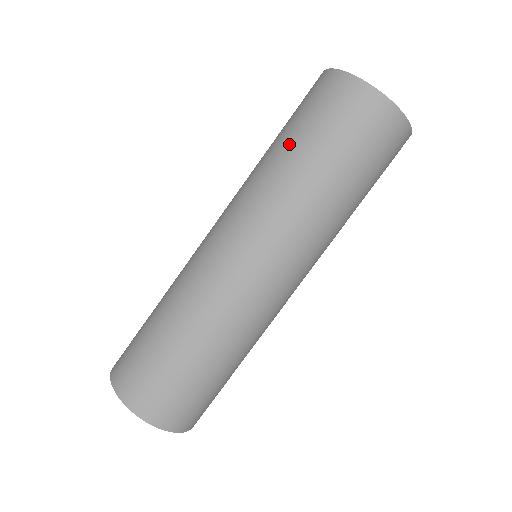
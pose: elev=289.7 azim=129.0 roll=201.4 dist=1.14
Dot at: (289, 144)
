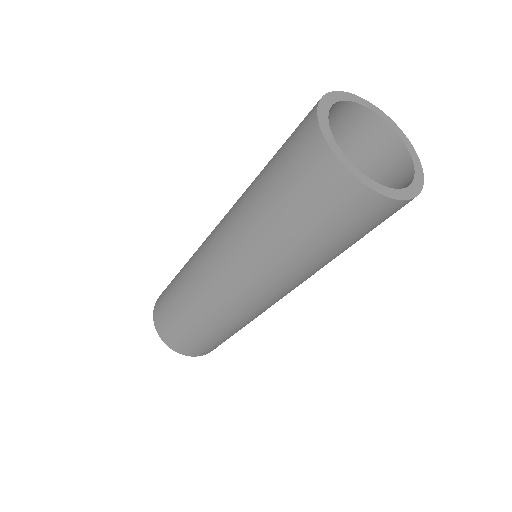
Dot at: (262, 189)
